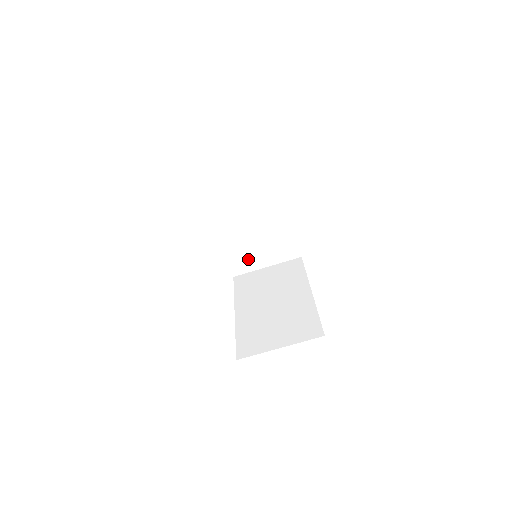
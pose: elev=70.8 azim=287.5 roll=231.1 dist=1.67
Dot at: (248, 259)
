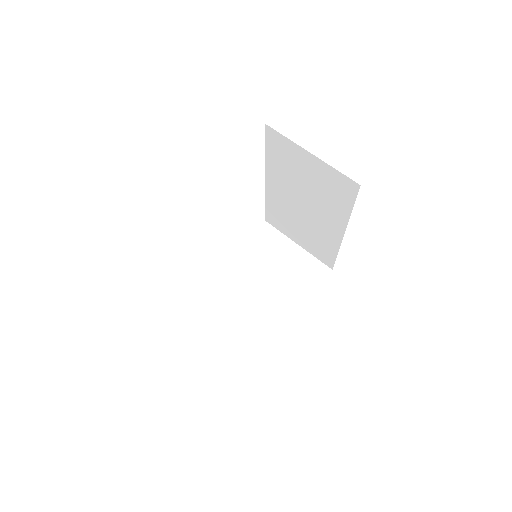
Dot at: (212, 310)
